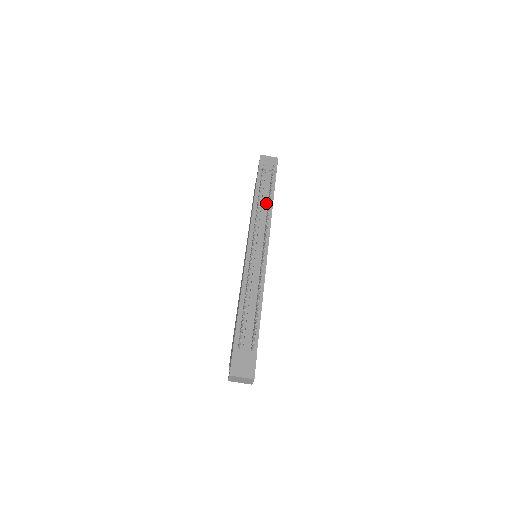
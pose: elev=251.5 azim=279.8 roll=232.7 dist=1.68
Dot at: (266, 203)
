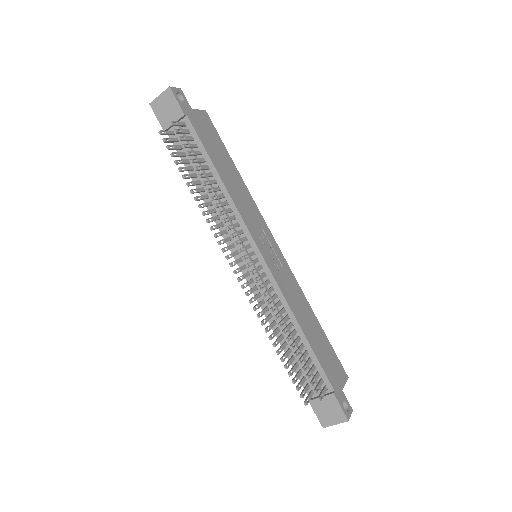
Dot at: occluded
